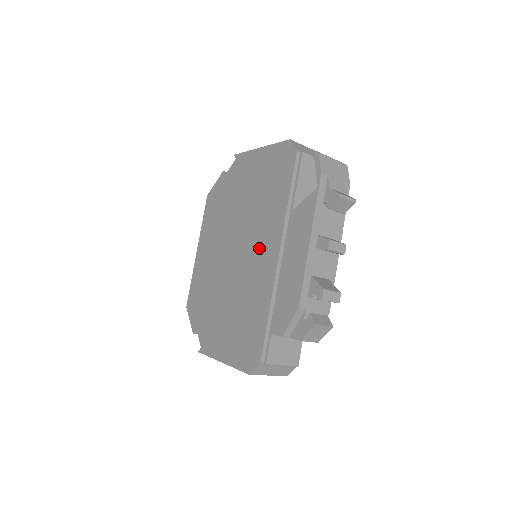
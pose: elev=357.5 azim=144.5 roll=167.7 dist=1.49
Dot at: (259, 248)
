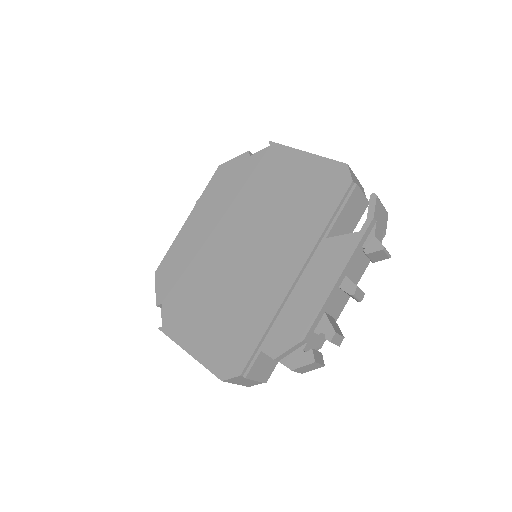
Dot at: (274, 257)
